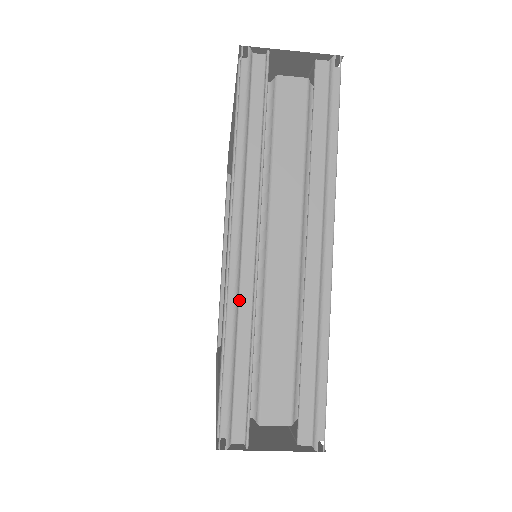
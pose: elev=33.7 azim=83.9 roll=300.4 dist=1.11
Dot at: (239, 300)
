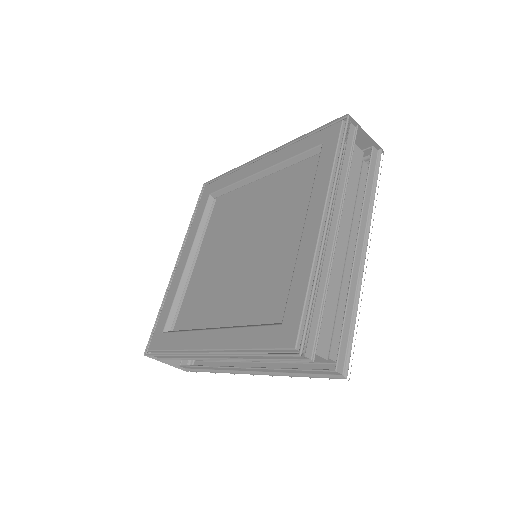
Dot at: (324, 259)
